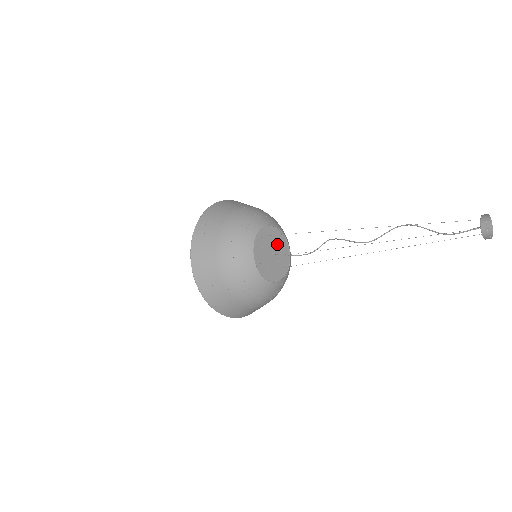
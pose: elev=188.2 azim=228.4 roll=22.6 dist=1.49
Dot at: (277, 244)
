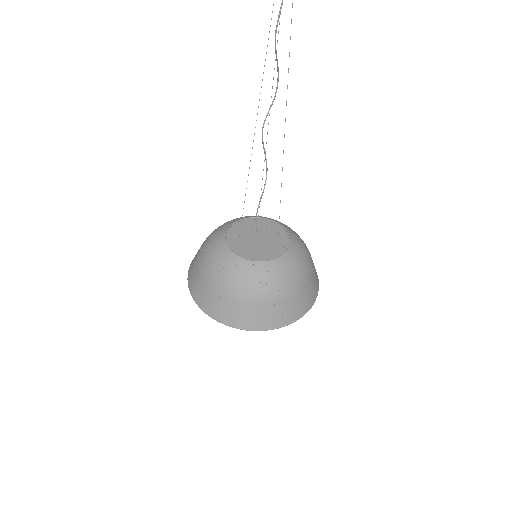
Dot at: (271, 235)
